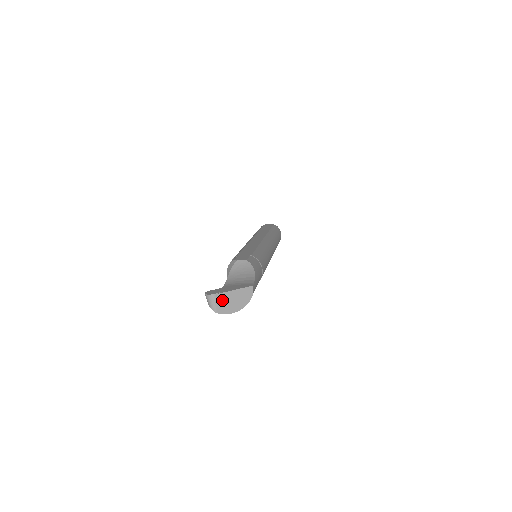
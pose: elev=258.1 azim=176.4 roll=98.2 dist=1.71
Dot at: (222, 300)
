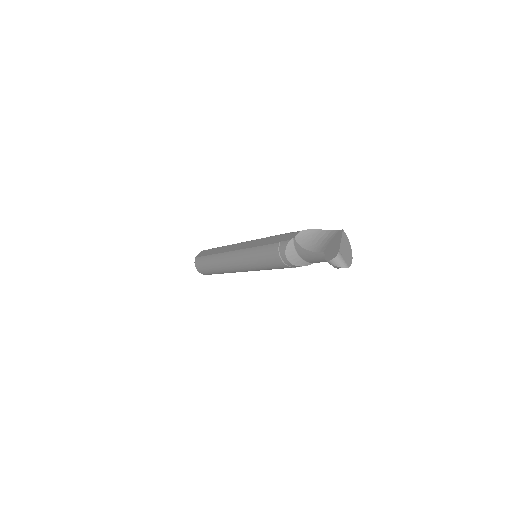
Dot at: (343, 254)
